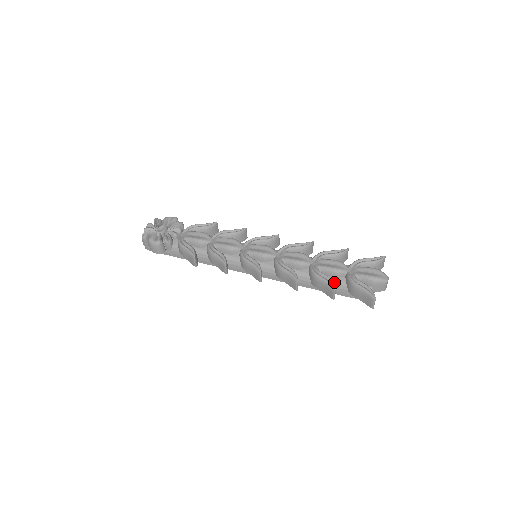
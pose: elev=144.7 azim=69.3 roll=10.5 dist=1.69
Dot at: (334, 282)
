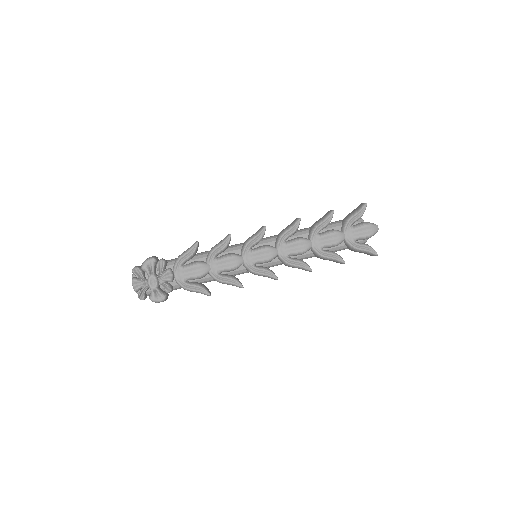
Dot at: (336, 249)
